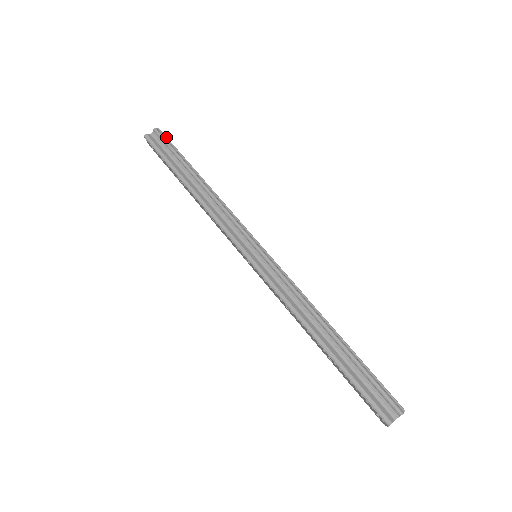
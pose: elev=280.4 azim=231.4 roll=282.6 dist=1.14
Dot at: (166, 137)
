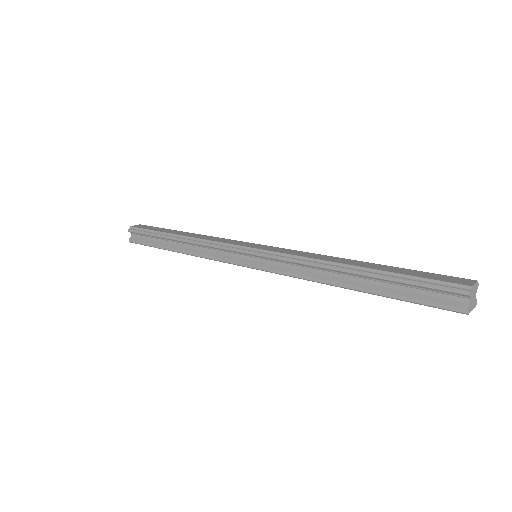
Dot at: (138, 228)
